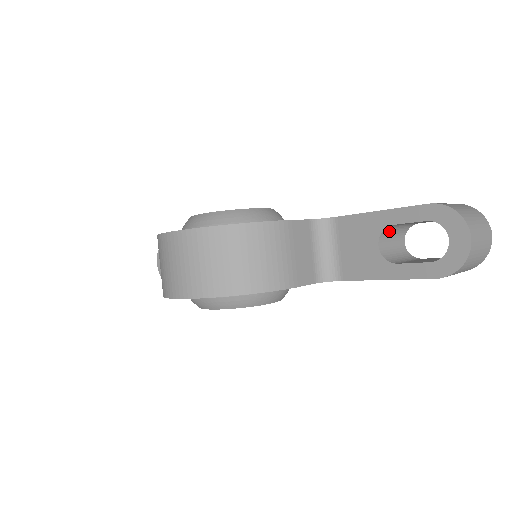
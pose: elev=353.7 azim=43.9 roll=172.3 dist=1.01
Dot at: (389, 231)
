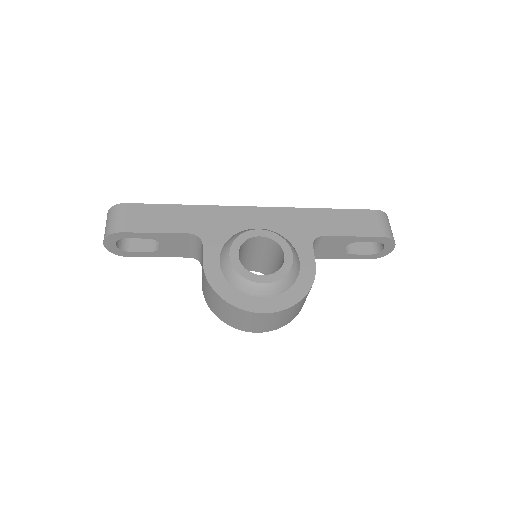
Dot at: occluded
